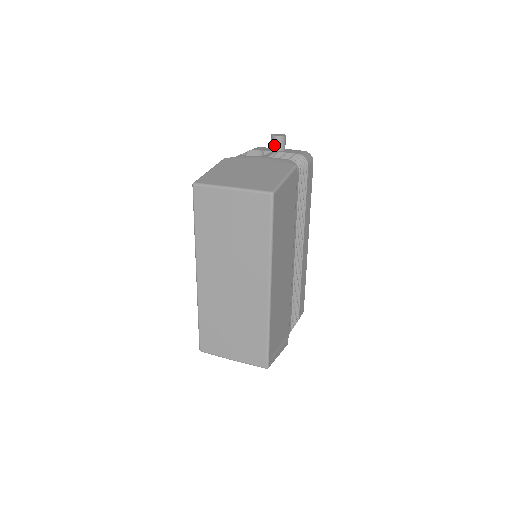
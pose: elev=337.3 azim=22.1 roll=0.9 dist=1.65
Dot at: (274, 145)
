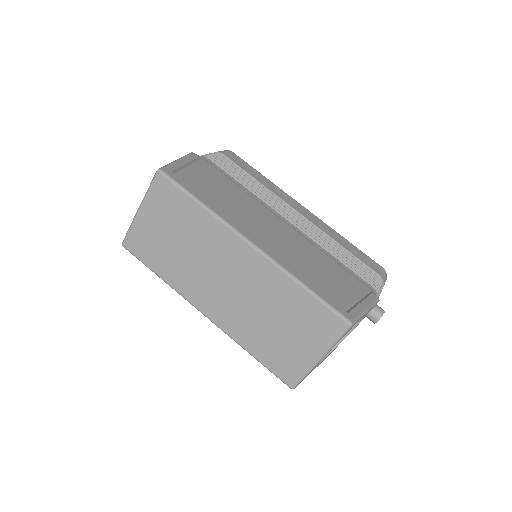
Dot at: occluded
